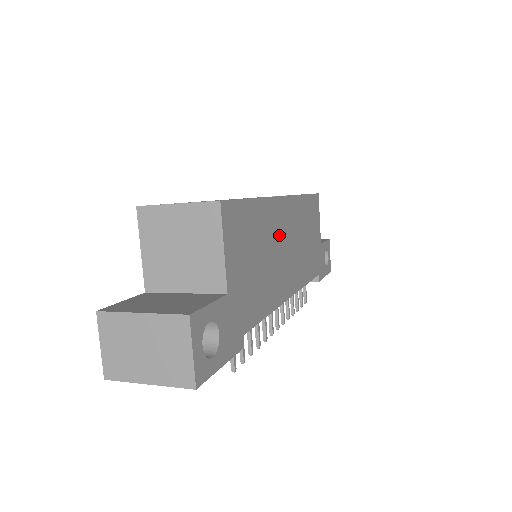
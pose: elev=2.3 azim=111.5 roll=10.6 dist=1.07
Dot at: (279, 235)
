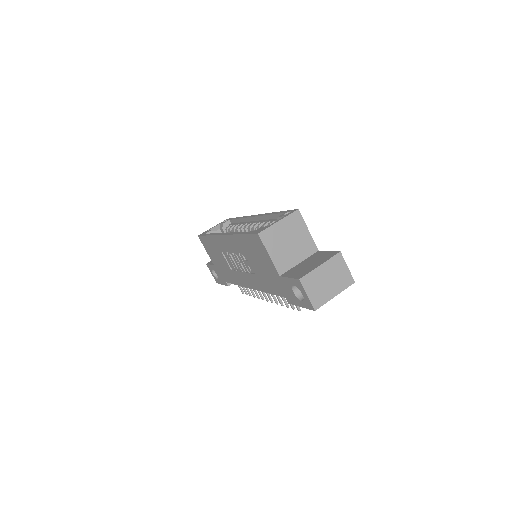
Dot at: occluded
